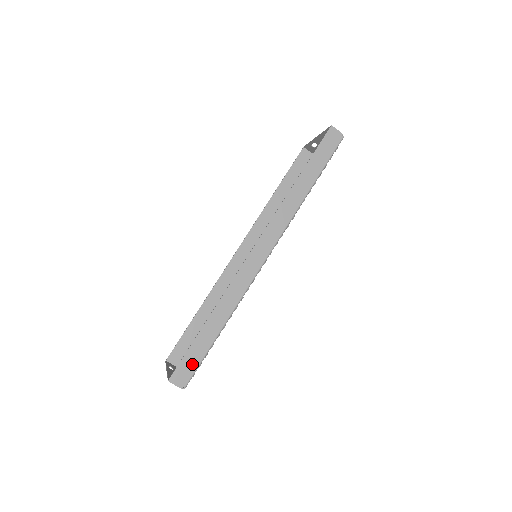
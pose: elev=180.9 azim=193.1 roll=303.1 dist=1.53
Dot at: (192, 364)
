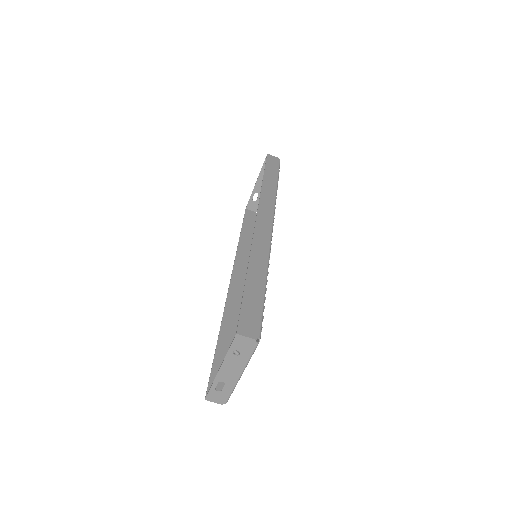
Dot at: (254, 314)
